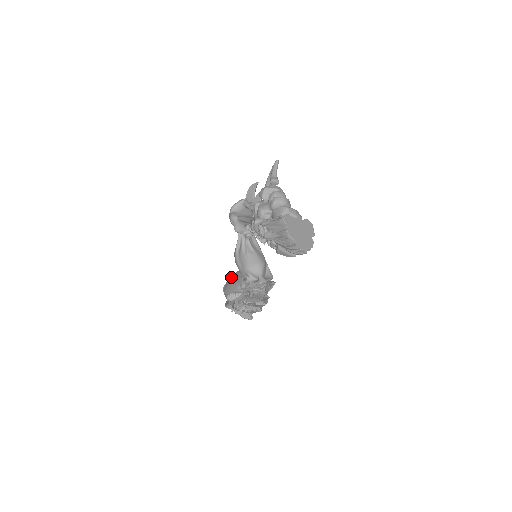
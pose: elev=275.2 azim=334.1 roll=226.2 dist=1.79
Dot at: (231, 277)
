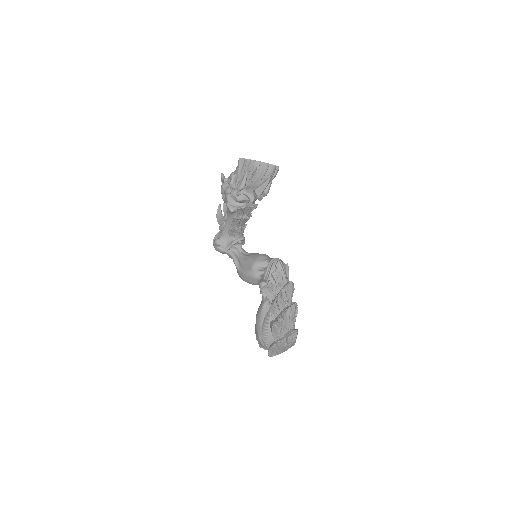
Dot at: occluded
